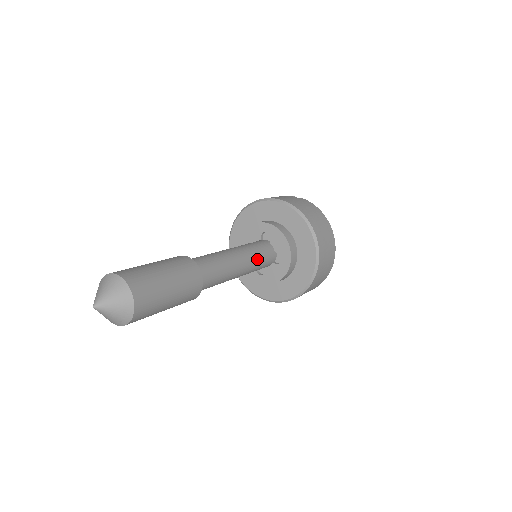
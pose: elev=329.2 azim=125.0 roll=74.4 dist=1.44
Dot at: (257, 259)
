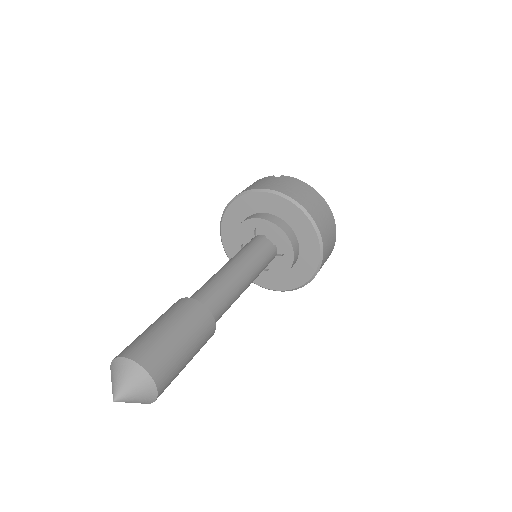
Dot at: (259, 262)
